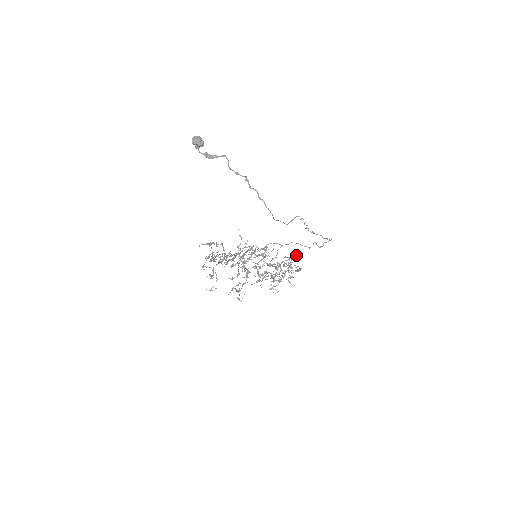
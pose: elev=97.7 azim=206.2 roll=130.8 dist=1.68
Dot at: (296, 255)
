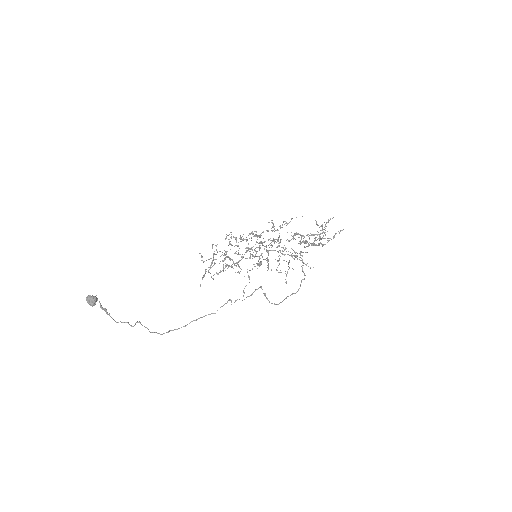
Dot at: occluded
